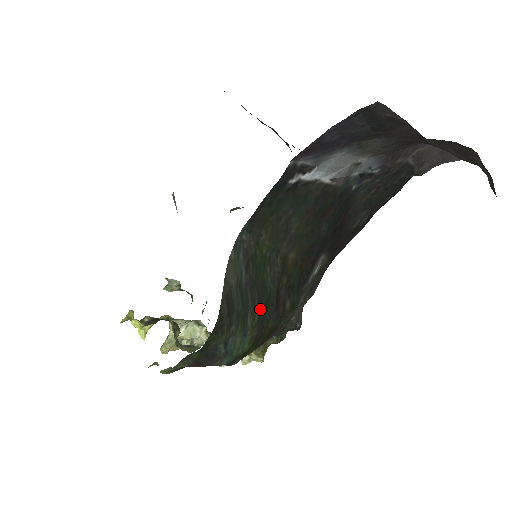
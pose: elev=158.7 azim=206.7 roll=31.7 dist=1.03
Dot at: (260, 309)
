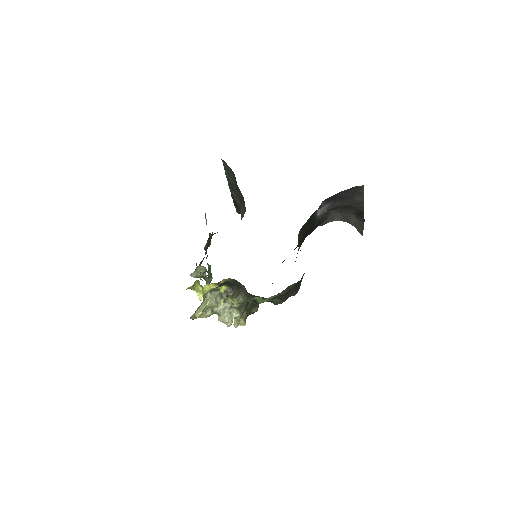
Dot at: occluded
